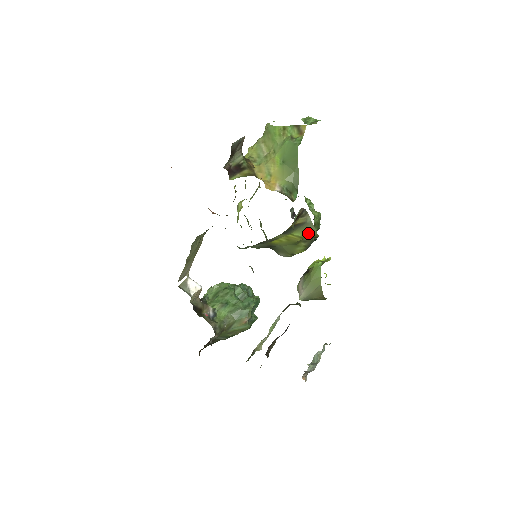
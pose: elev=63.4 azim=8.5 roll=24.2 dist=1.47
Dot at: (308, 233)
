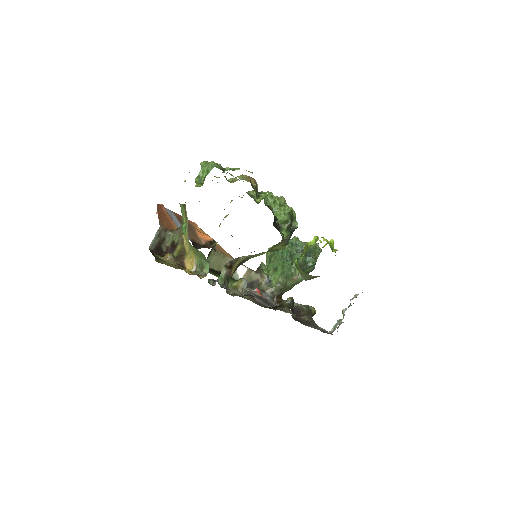
Dot at: (263, 253)
